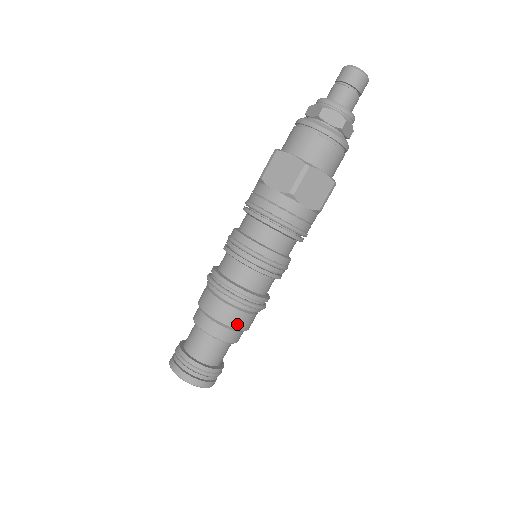
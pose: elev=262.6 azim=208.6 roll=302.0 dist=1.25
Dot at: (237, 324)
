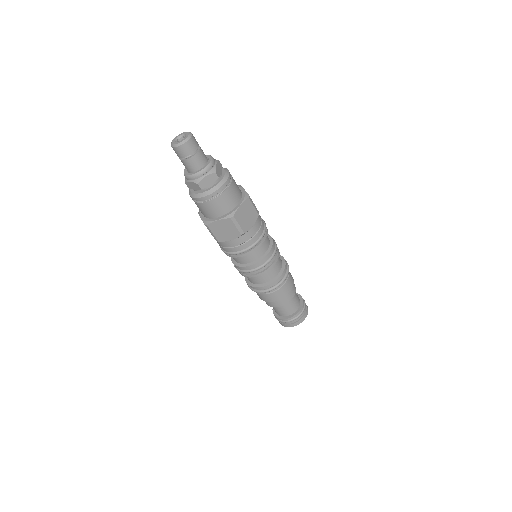
Dot at: (289, 288)
